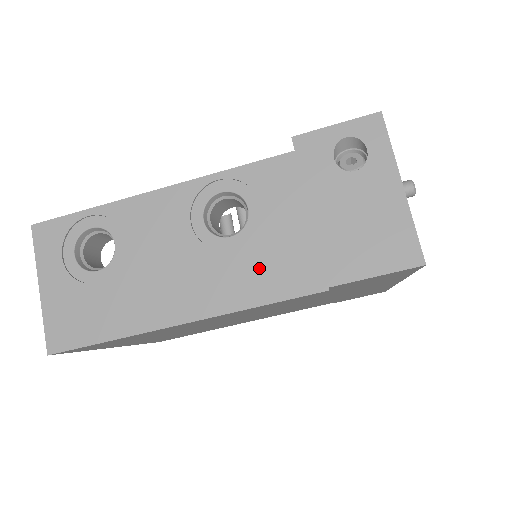
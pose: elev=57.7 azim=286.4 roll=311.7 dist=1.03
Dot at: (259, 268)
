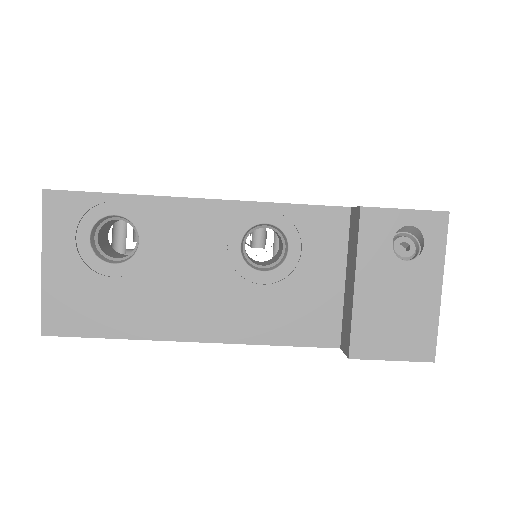
Dot at: (283, 310)
